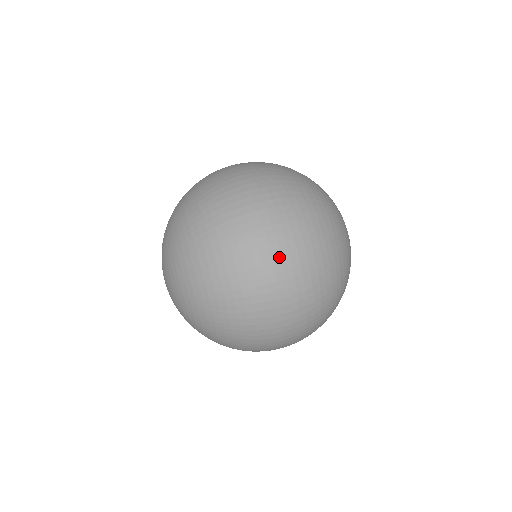
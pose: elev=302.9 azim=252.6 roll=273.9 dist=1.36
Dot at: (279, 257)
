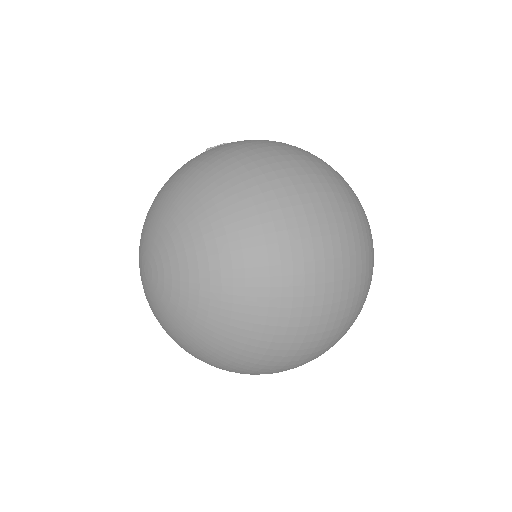
Dot at: (341, 286)
